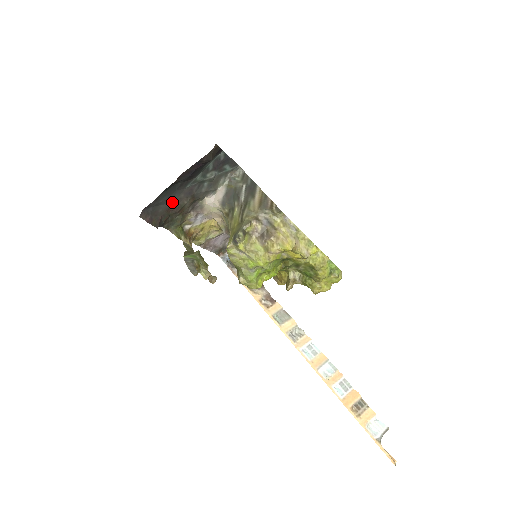
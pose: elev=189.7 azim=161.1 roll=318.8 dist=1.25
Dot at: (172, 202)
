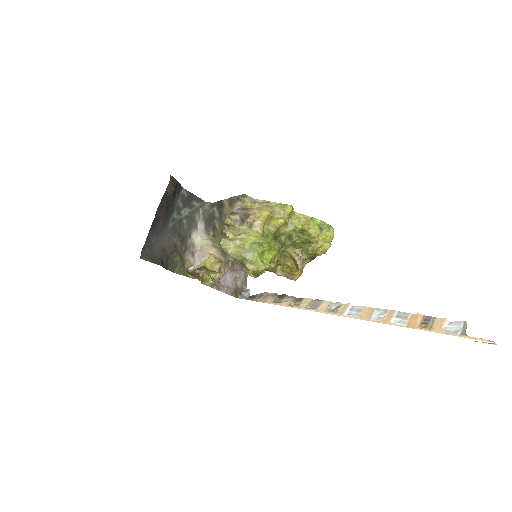
Dot at: (163, 242)
